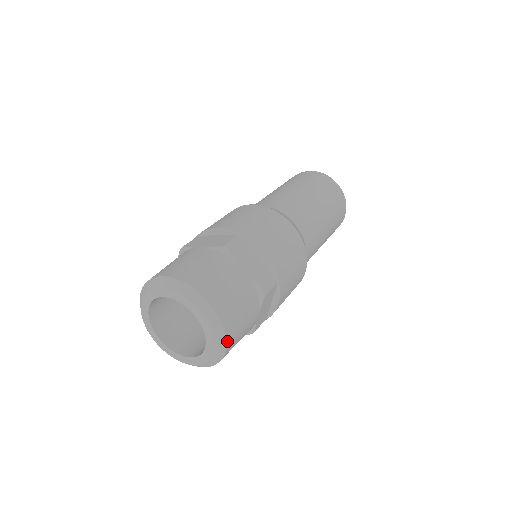
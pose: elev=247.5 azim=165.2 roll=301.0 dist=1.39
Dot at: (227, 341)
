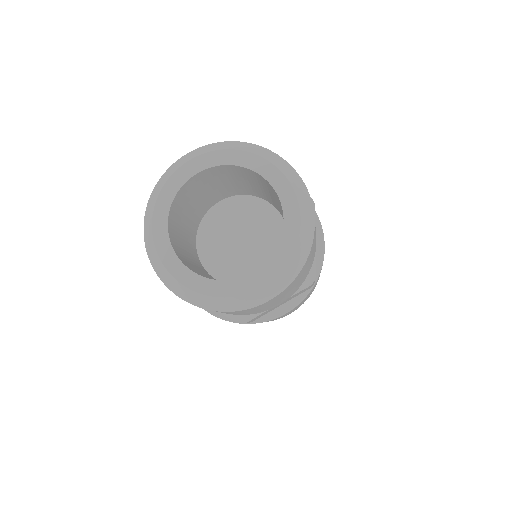
Dot at: (286, 288)
